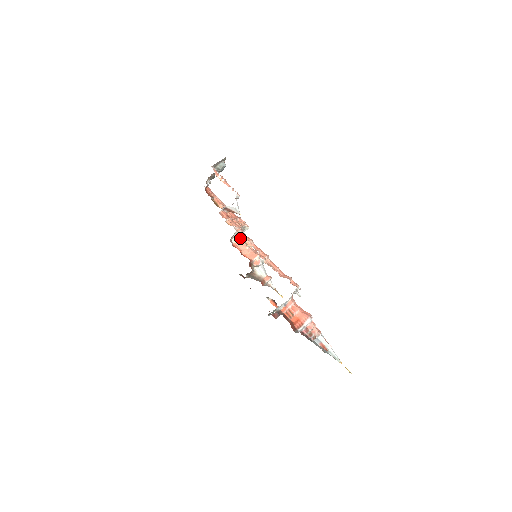
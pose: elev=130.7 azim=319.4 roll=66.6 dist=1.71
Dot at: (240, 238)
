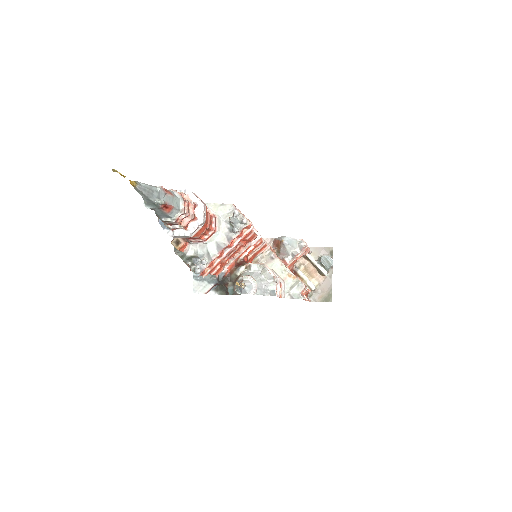
Dot at: occluded
